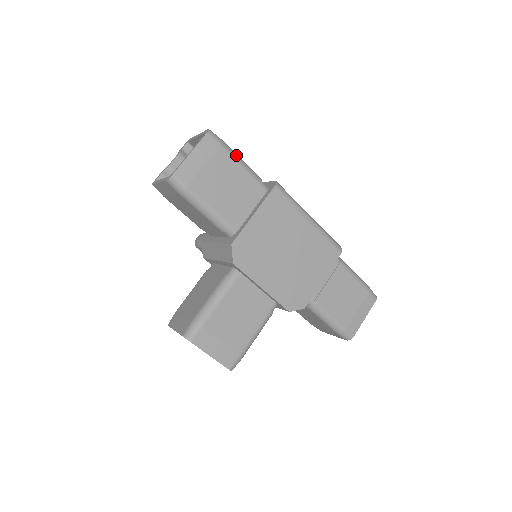
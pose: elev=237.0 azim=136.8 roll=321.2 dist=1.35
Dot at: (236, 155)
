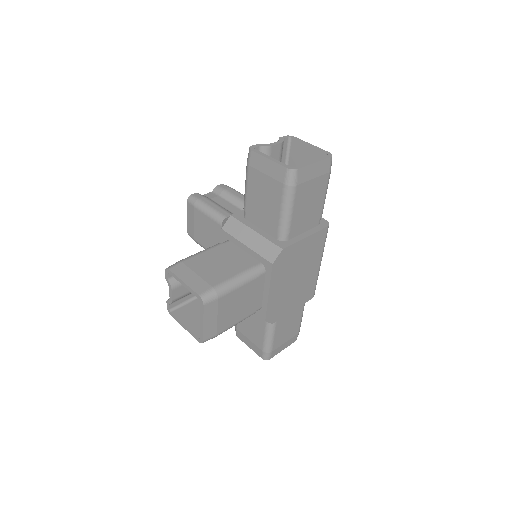
Dot at: occluded
